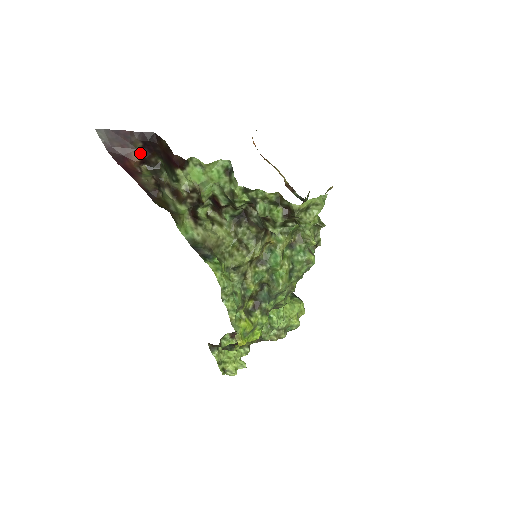
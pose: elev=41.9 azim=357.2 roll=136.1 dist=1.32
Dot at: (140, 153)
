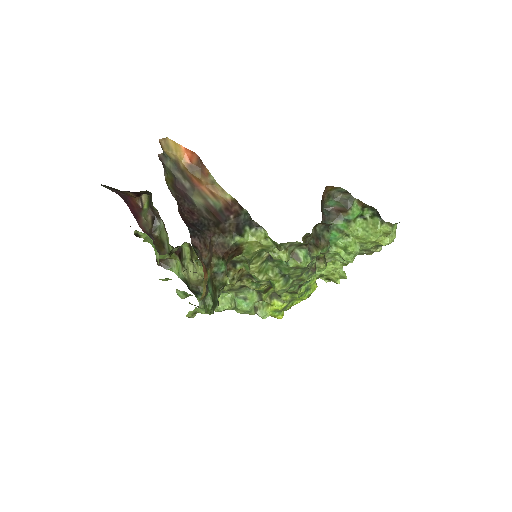
Dot at: (130, 193)
